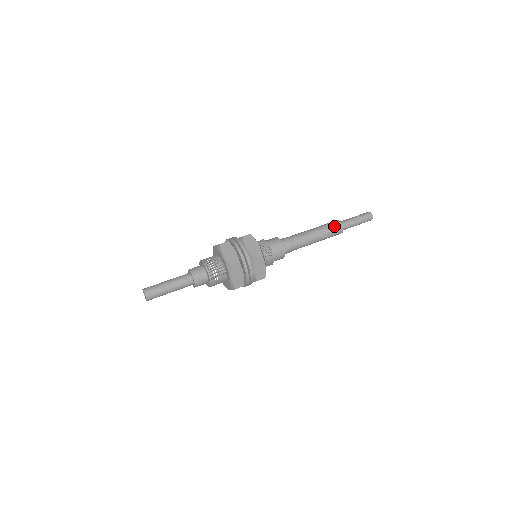
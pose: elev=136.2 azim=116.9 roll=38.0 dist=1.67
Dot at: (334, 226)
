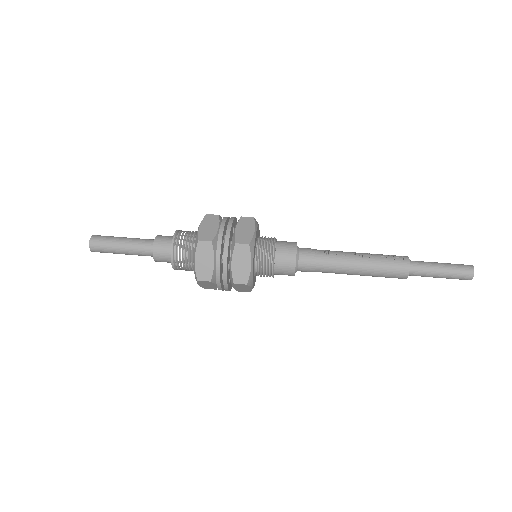
Dot at: (394, 271)
